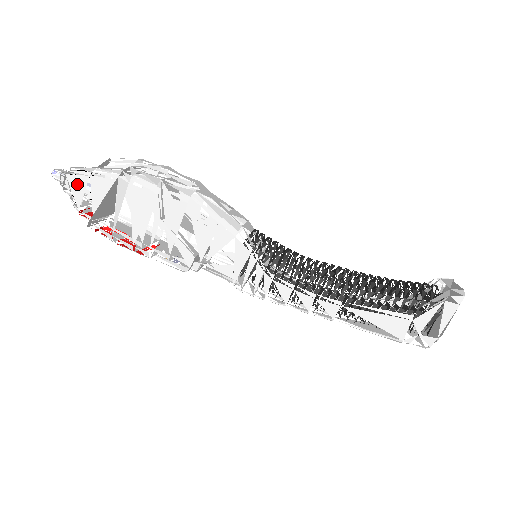
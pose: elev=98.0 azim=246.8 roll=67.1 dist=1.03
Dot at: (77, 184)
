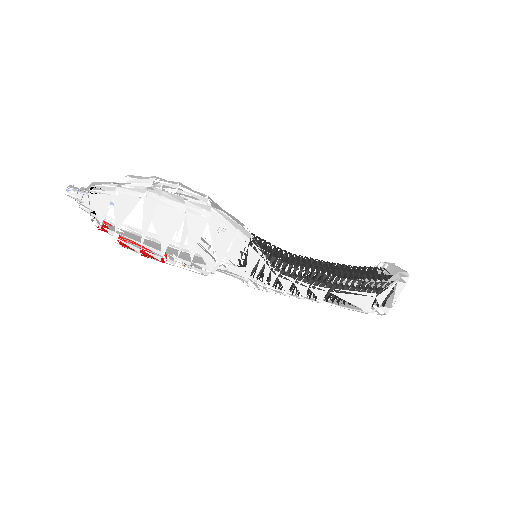
Dot at: (100, 202)
